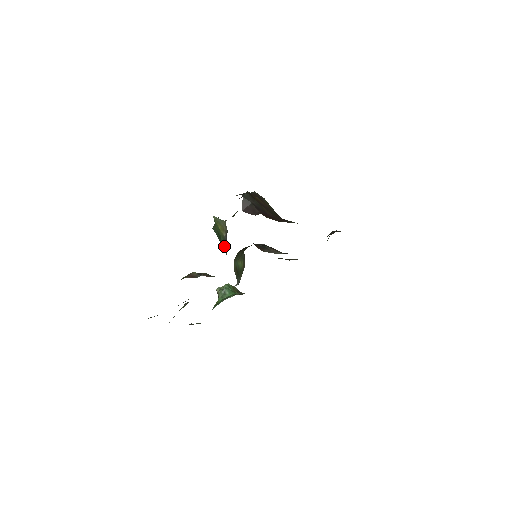
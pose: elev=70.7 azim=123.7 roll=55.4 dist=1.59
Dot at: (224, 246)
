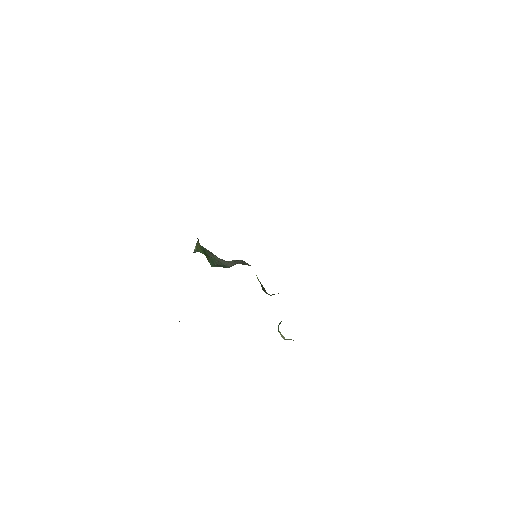
Dot at: occluded
